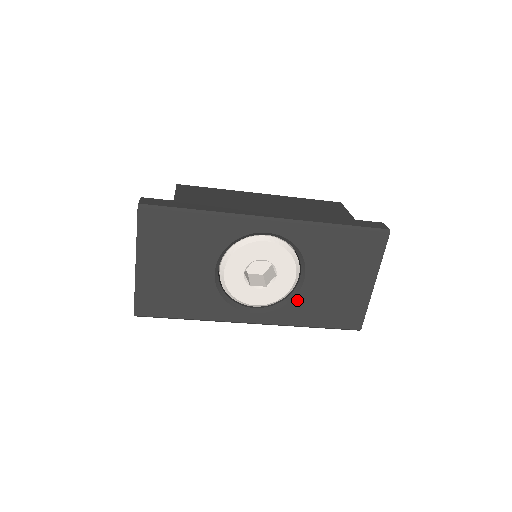
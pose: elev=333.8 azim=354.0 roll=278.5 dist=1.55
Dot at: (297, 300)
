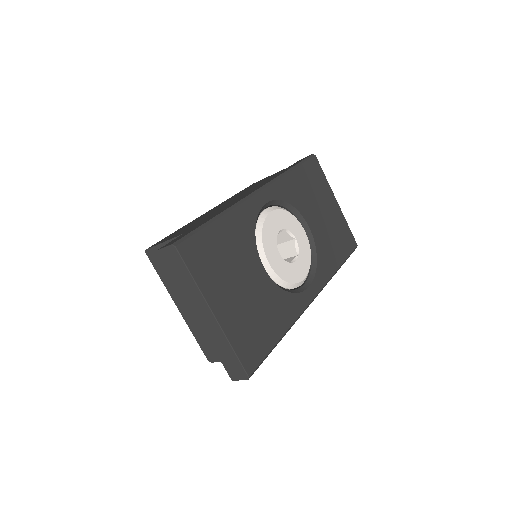
Dot at: (318, 250)
